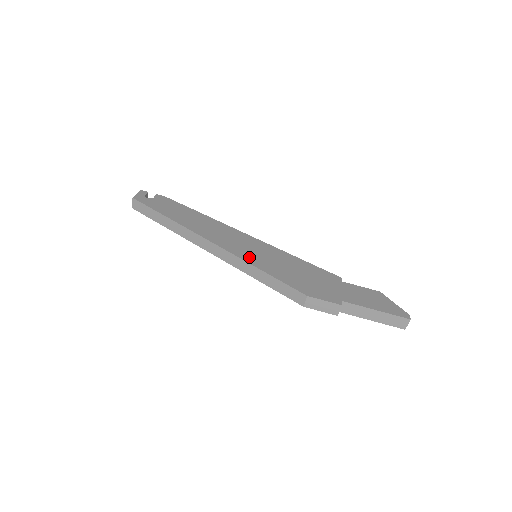
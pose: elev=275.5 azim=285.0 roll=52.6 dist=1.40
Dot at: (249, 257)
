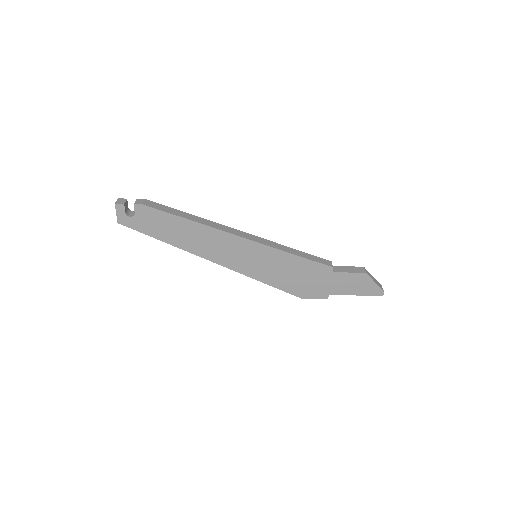
Dot at: (250, 271)
